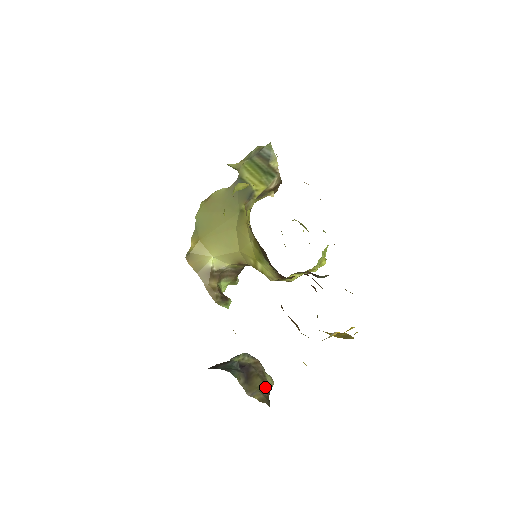
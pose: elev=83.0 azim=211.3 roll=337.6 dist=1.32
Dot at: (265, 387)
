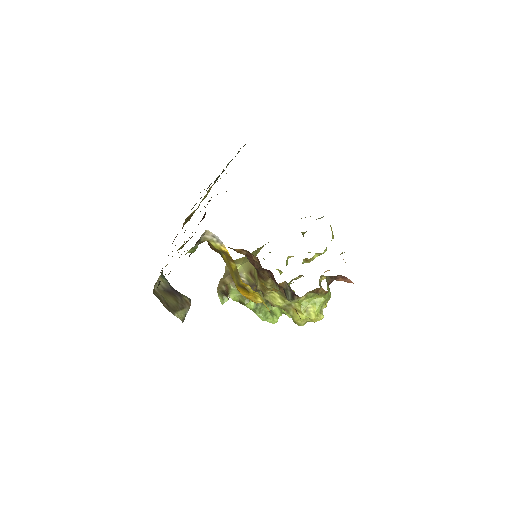
Dot at: (171, 306)
